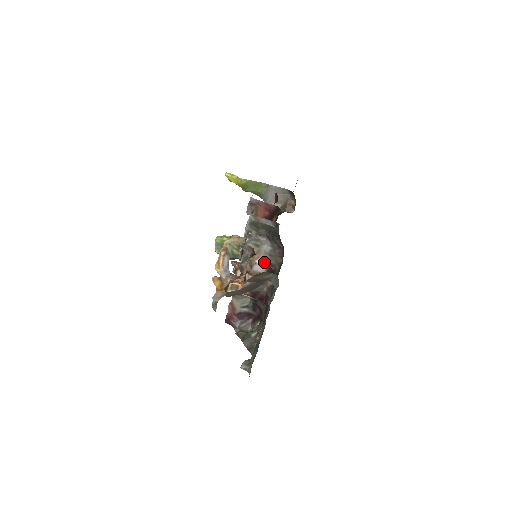
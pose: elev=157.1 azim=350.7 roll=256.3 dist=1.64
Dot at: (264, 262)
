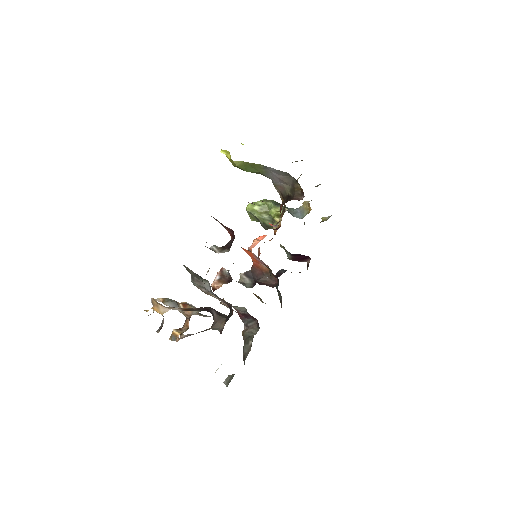
Dot at: (219, 299)
